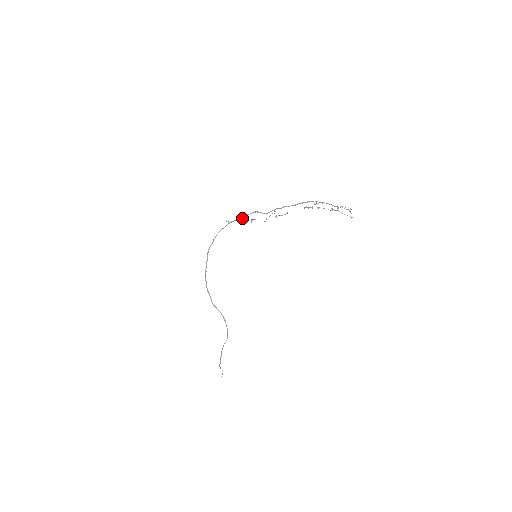
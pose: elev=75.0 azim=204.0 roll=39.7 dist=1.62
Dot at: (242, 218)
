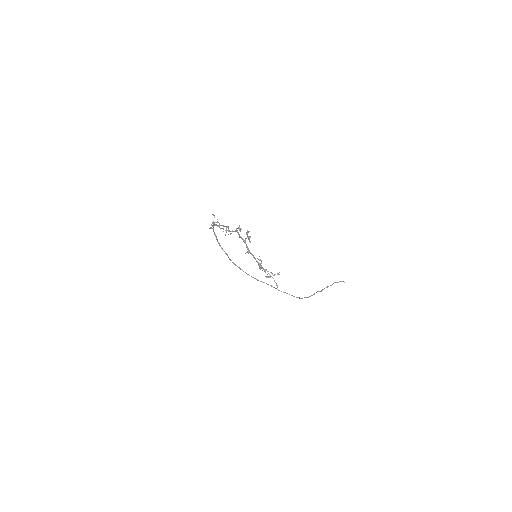
Dot at: (216, 222)
